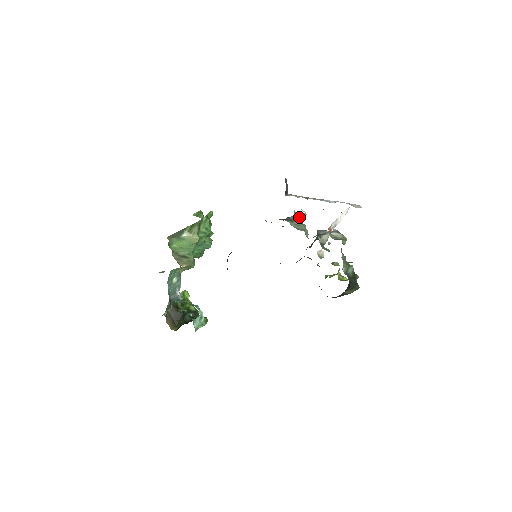
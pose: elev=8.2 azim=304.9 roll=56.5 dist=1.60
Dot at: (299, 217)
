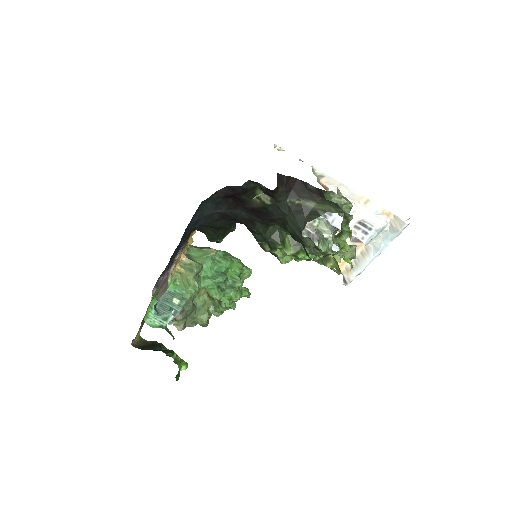
Dot at: occluded
